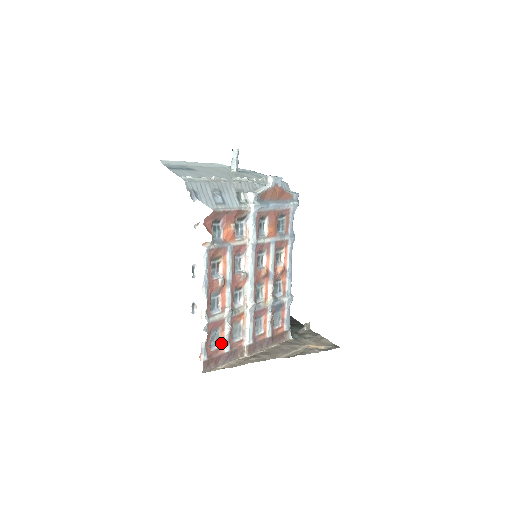
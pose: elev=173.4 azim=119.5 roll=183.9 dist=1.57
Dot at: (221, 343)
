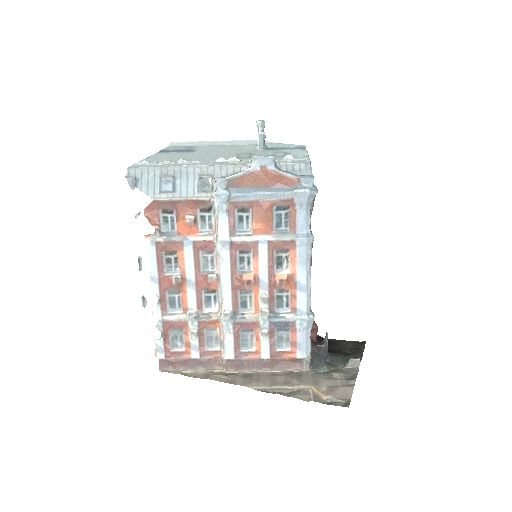
Dot at: (186, 346)
